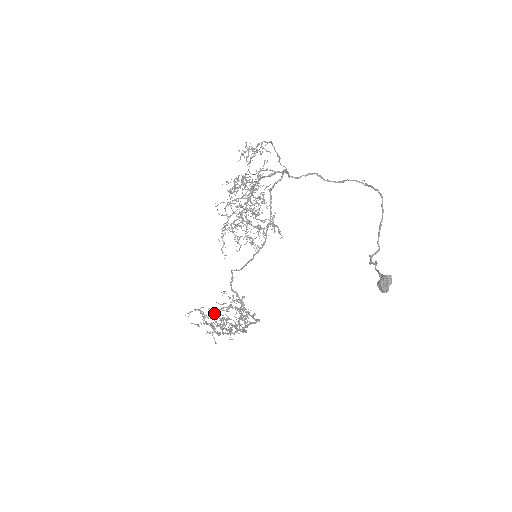
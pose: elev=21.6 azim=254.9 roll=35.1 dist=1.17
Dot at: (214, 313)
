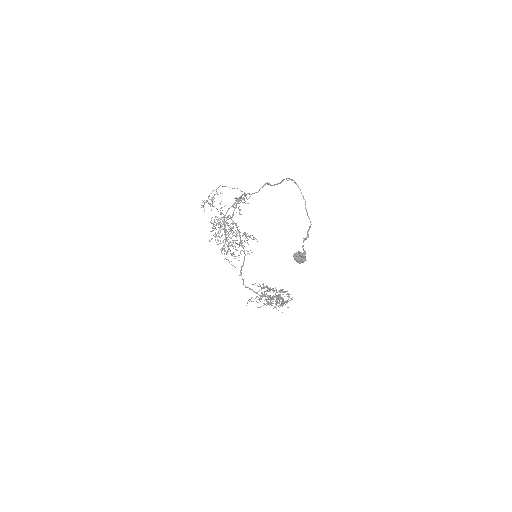
Dot at: (258, 299)
